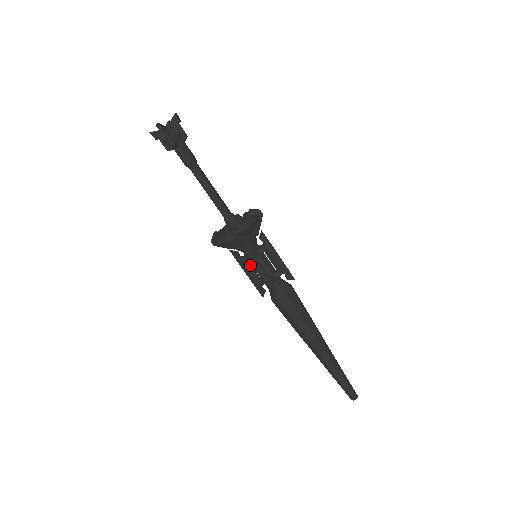
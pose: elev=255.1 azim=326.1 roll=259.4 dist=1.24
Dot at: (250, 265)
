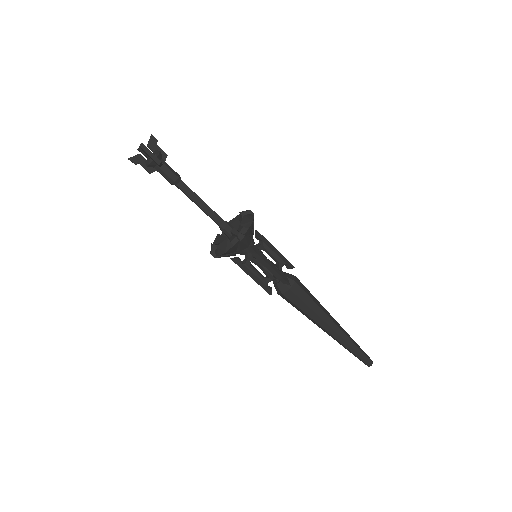
Dot at: (253, 267)
